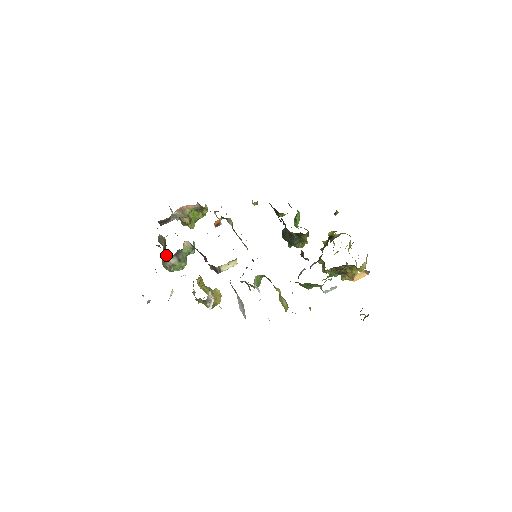
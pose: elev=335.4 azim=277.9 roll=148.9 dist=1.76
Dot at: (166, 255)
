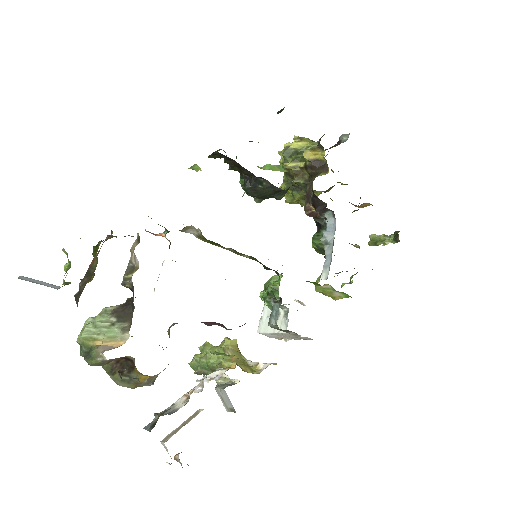
Dot at: (148, 377)
